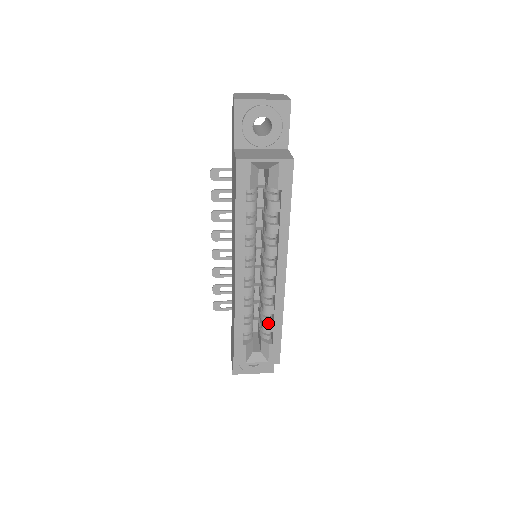
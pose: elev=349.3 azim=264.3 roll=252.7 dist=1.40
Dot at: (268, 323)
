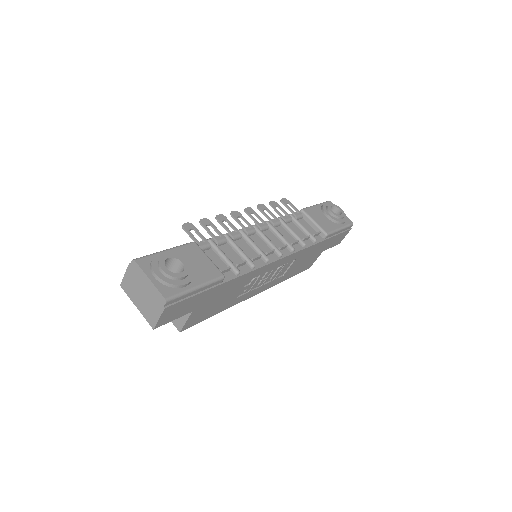
Dot at: occluded
